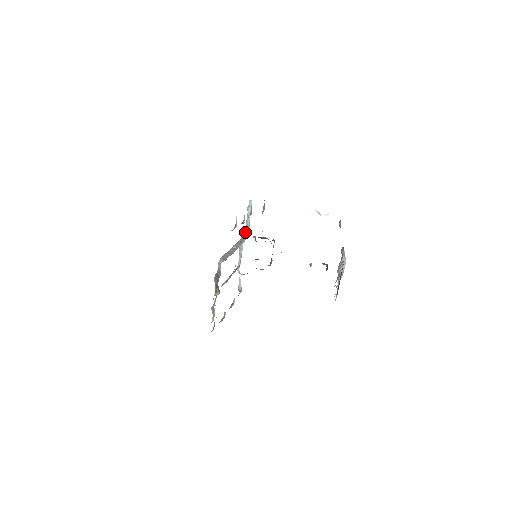
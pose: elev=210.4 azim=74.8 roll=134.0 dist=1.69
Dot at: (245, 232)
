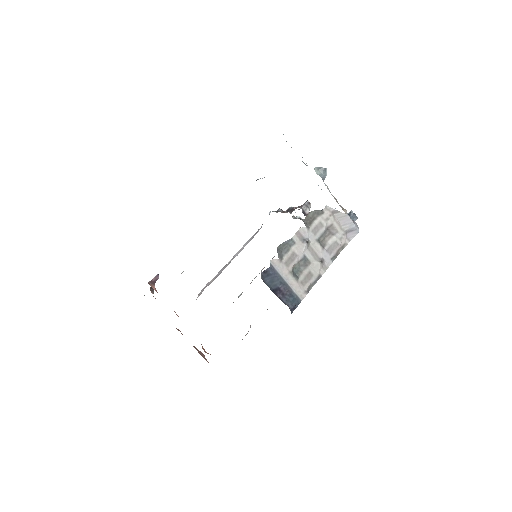
Dot at: occluded
